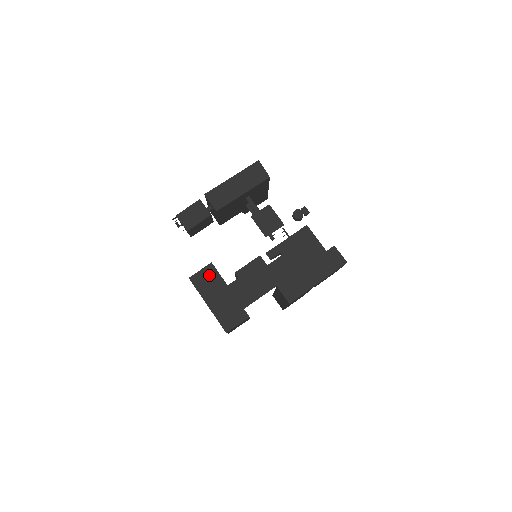
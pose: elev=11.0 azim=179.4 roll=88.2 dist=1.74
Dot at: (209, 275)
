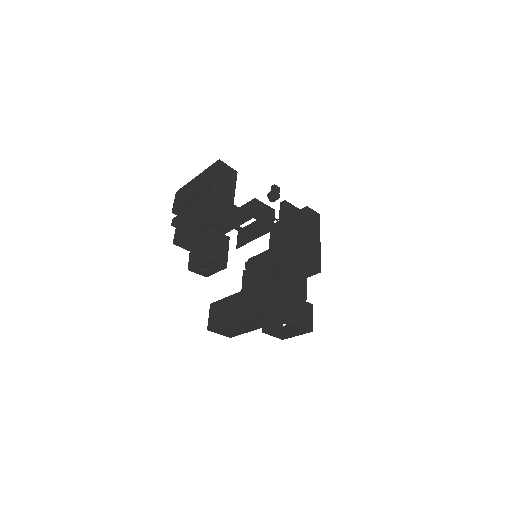
Dot at: (270, 295)
